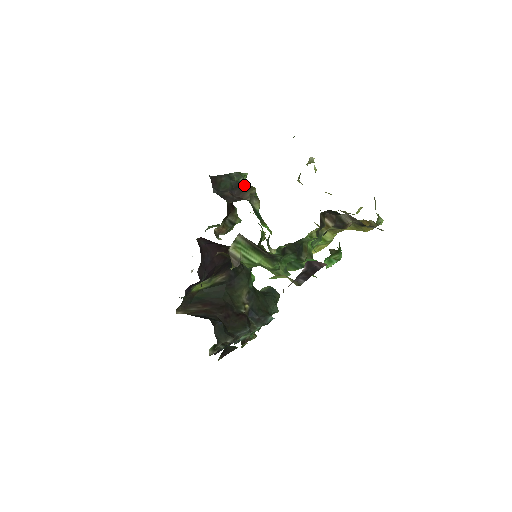
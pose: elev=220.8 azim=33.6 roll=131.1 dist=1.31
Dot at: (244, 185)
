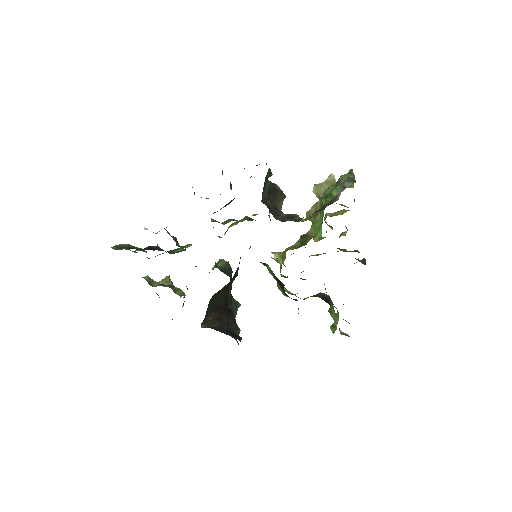
Dot at: (278, 190)
